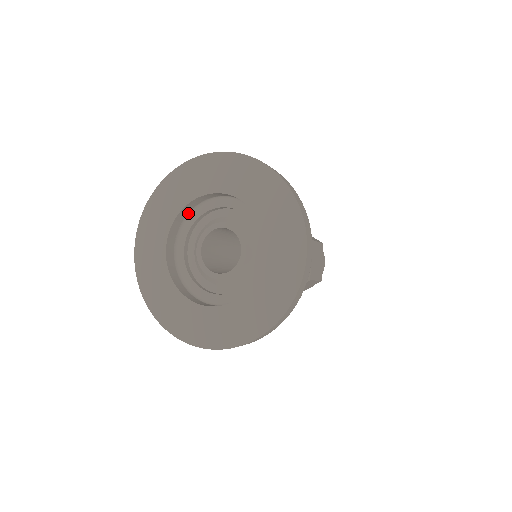
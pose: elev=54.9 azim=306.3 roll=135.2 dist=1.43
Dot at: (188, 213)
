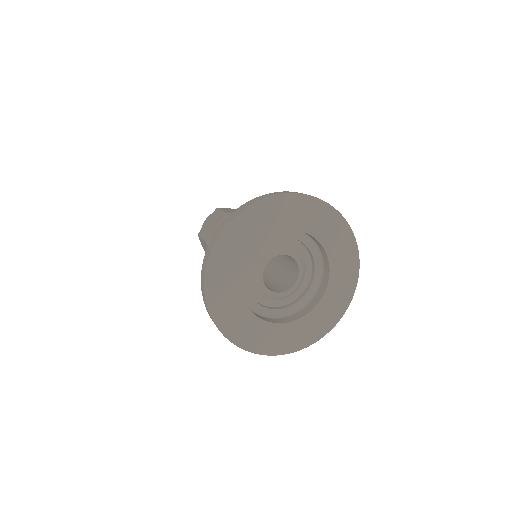
Dot at: occluded
